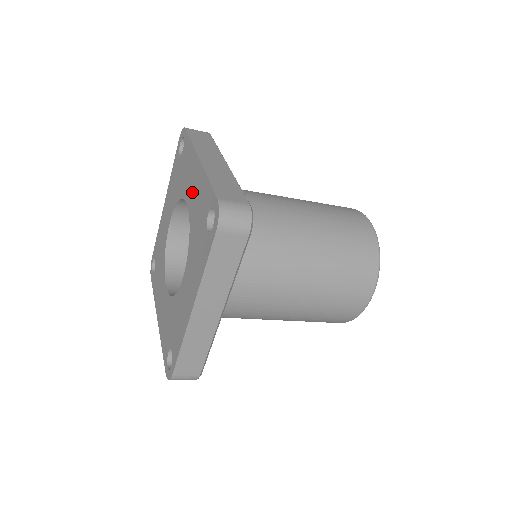
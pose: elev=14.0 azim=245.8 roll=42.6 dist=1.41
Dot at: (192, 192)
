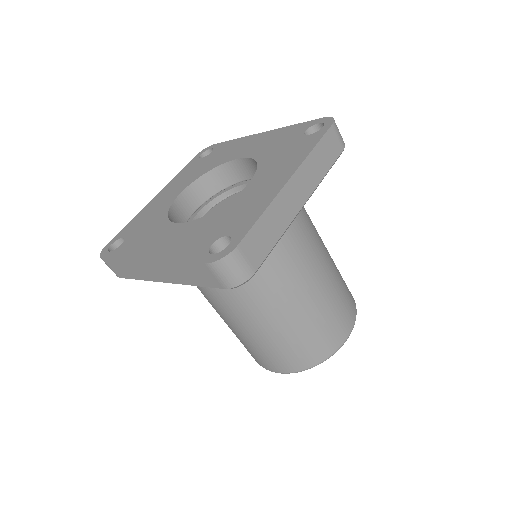
Dot at: (253, 147)
